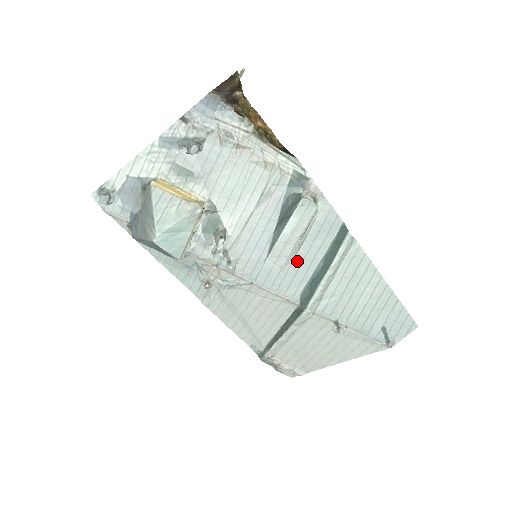
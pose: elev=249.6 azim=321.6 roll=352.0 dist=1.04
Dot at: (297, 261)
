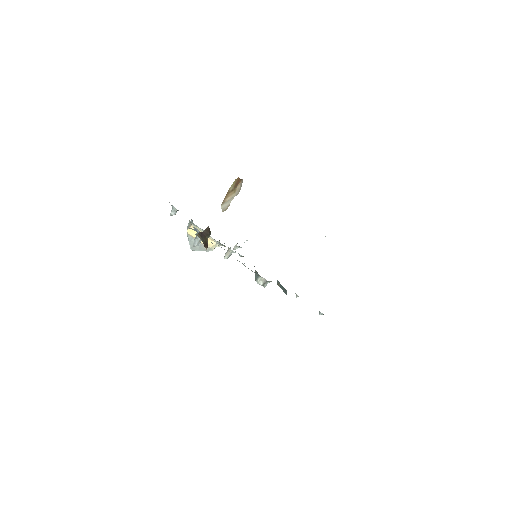
Dot at: occluded
